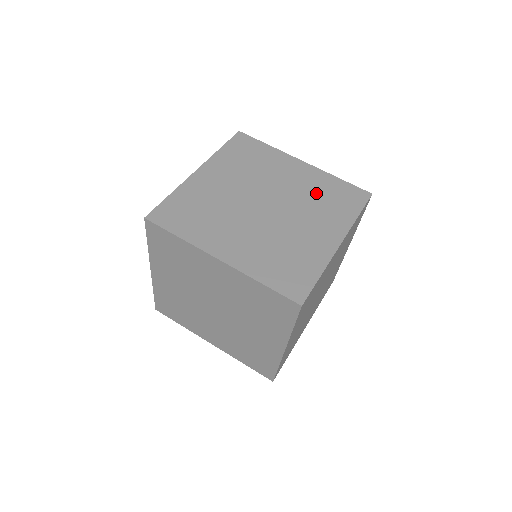
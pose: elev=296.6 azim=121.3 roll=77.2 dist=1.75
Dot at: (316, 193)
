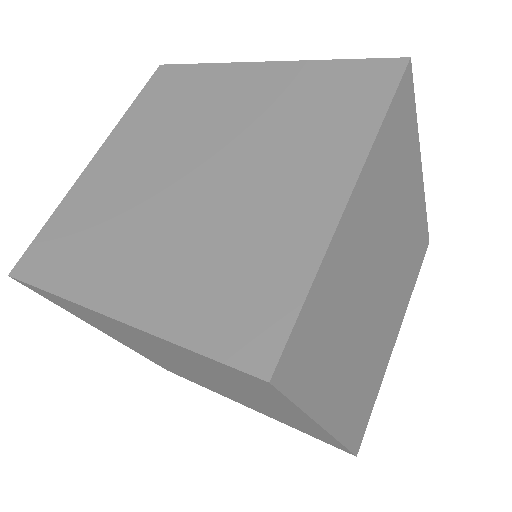
Dot at: (290, 109)
